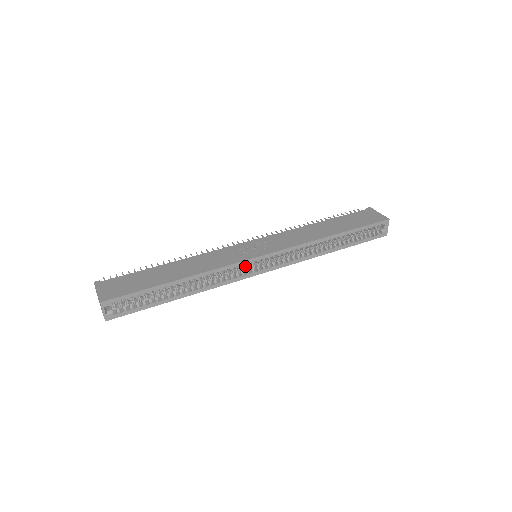
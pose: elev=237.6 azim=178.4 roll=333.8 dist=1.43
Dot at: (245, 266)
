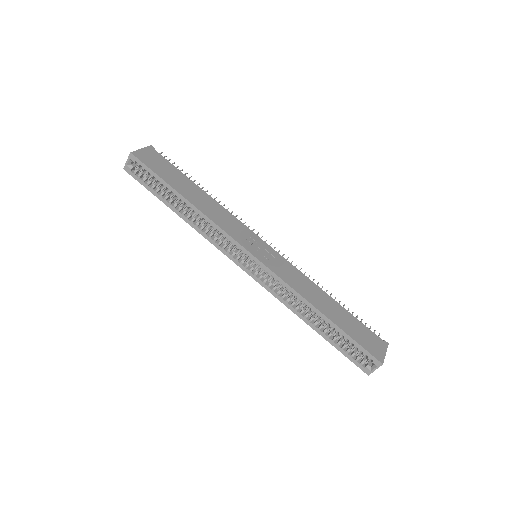
Dot at: (238, 250)
